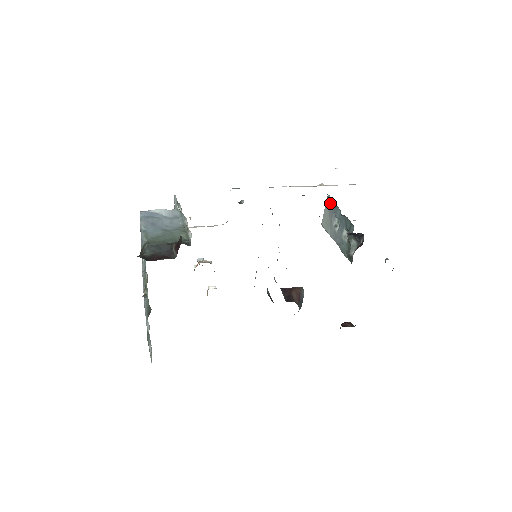
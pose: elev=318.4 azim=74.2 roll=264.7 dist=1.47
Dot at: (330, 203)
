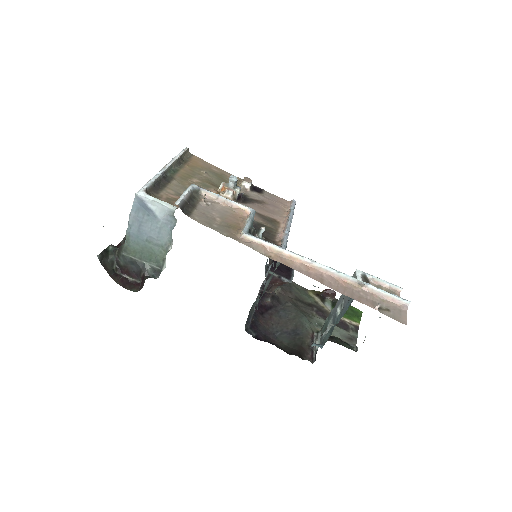
Dot at: (351, 299)
